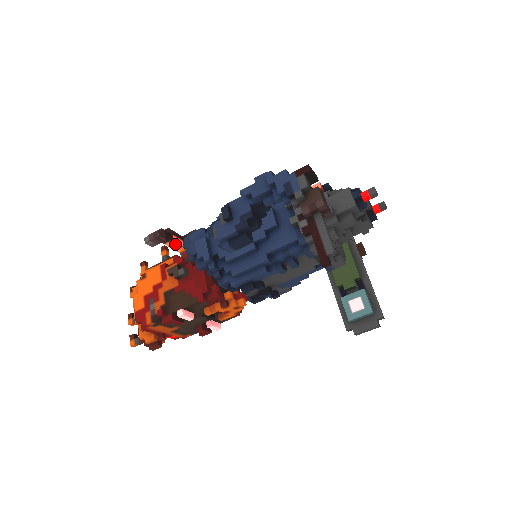
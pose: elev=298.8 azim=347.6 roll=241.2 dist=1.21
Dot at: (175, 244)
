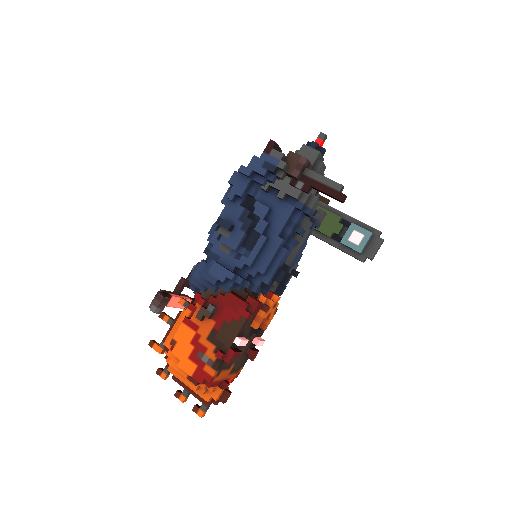
Dot at: (174, 301)
